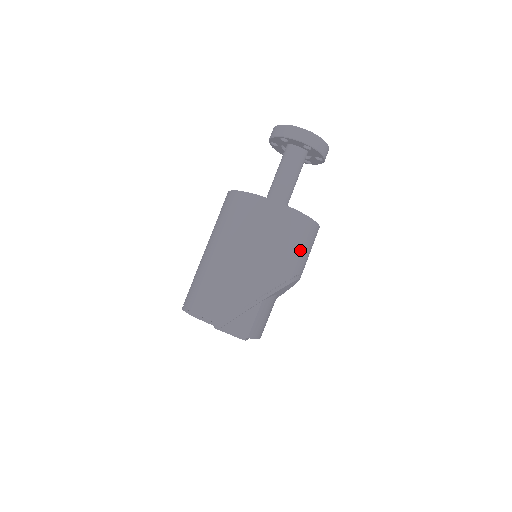
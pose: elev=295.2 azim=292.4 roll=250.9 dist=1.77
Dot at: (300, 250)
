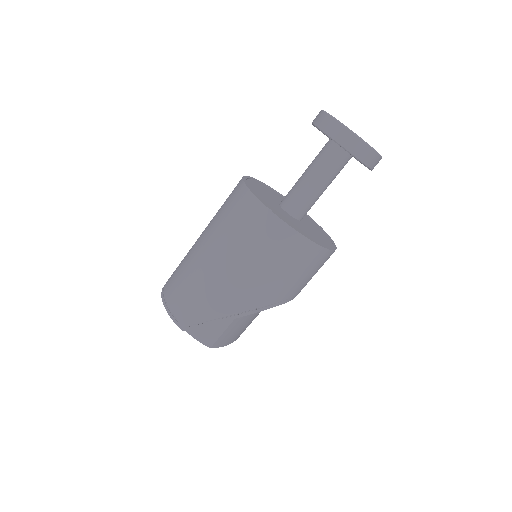
Dot at: (296, 276)
